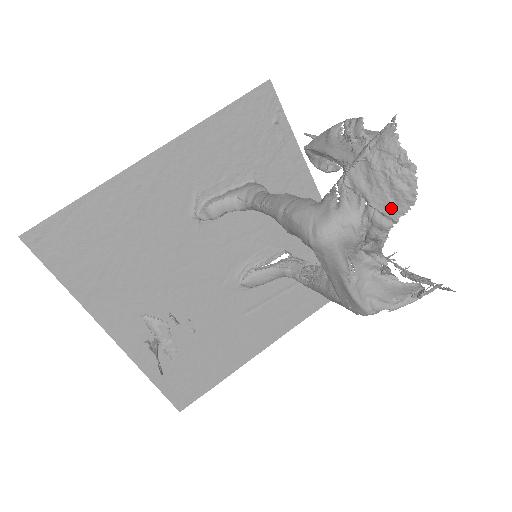
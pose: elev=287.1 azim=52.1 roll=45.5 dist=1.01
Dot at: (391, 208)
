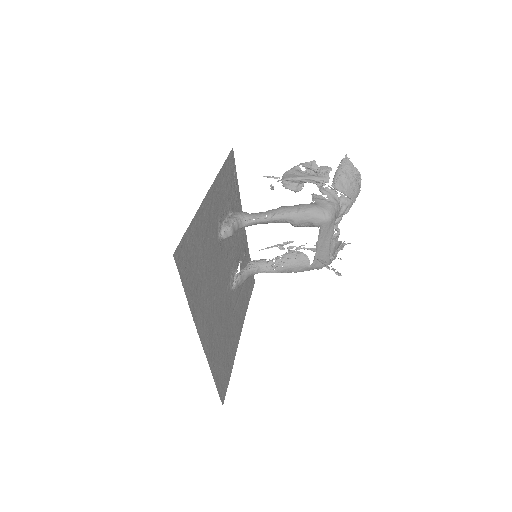
Dot at: (354, 195)
